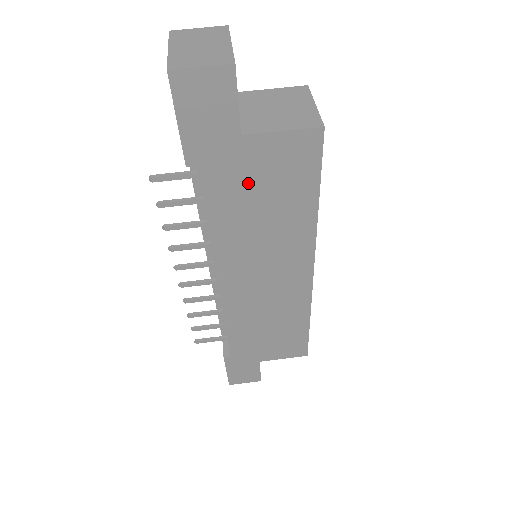
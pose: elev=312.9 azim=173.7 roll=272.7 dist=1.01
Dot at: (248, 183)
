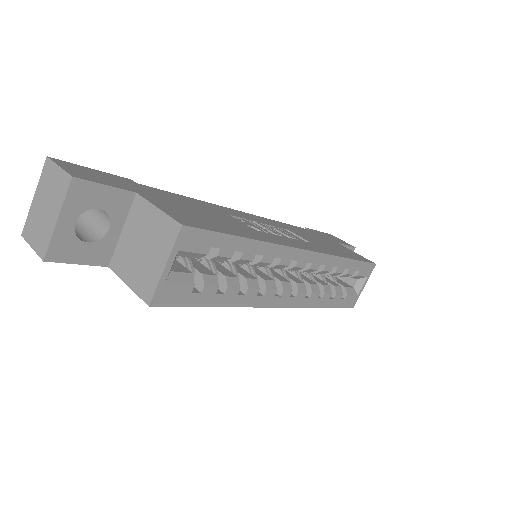
Dot at: occluded
